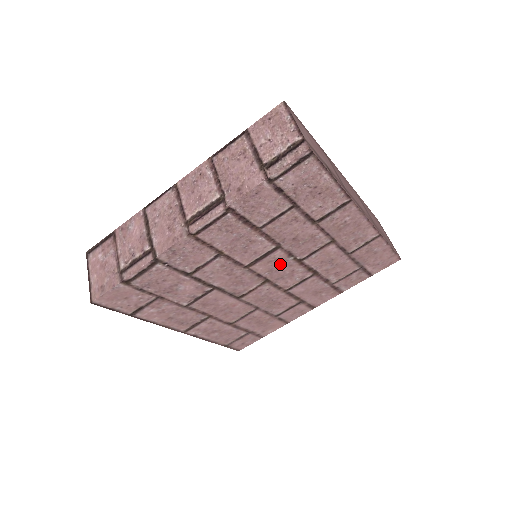
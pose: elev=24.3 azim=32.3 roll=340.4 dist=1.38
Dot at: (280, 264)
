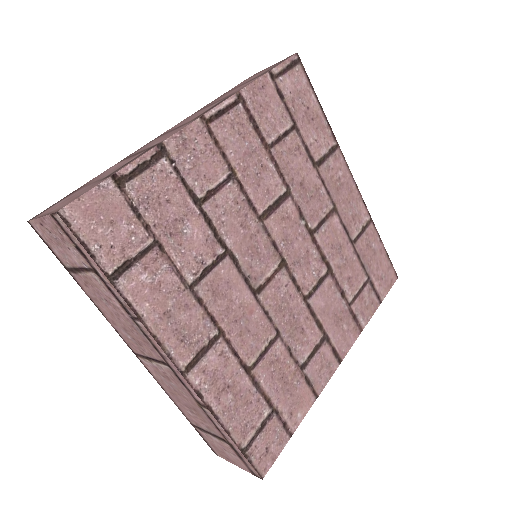
Dot at: (294, 230)
